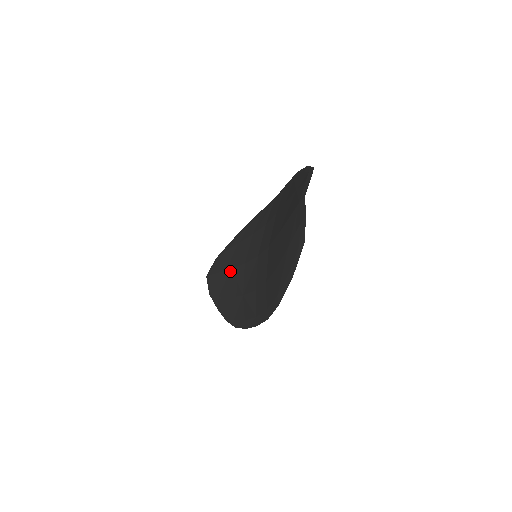
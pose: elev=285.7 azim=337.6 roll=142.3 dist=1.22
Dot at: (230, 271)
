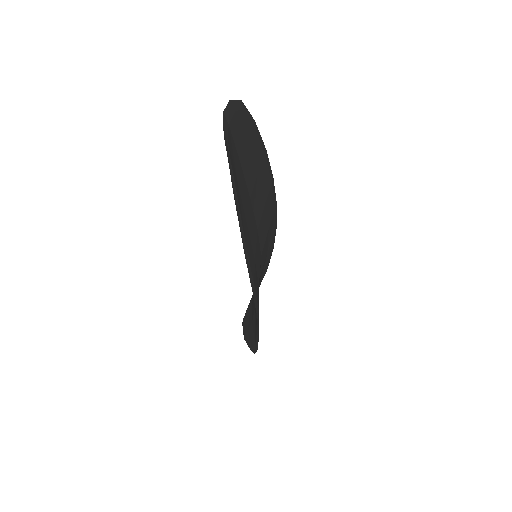
Dot at: (252, 298)
